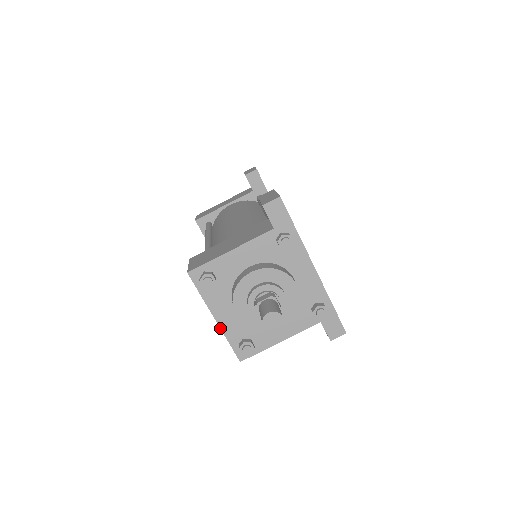
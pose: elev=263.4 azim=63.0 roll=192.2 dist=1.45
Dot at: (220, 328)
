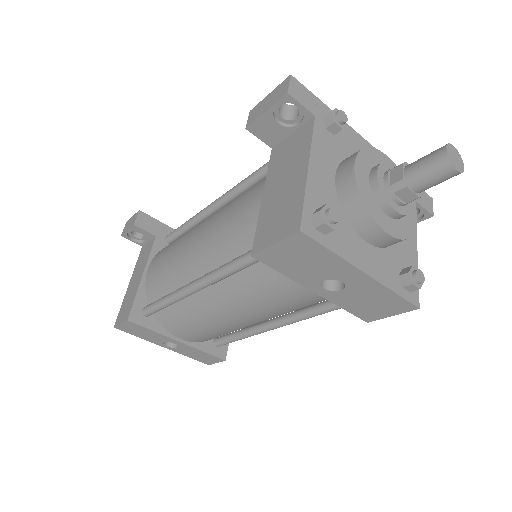
Dot at: (377, 281)
